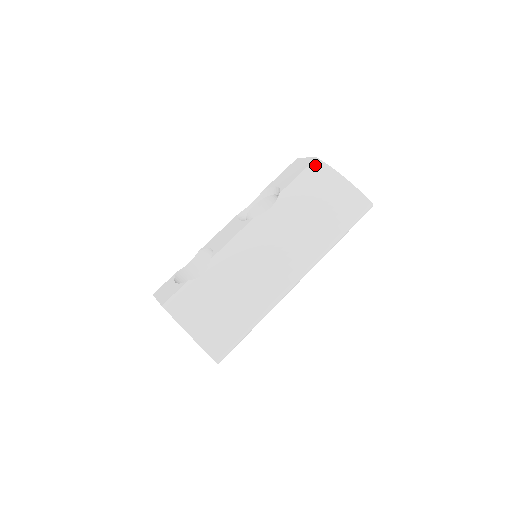
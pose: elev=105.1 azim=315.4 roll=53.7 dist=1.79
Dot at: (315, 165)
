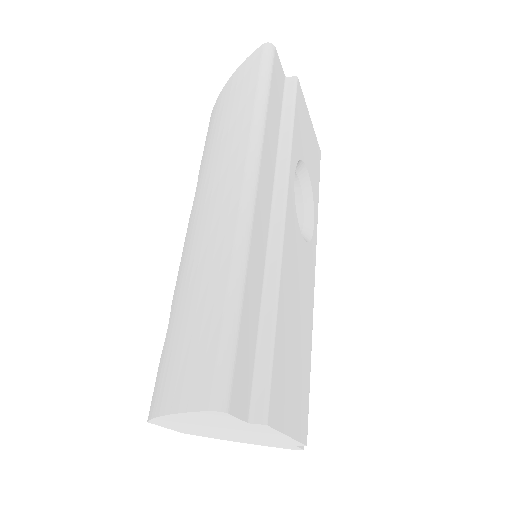
Dot at: (210, 119)
